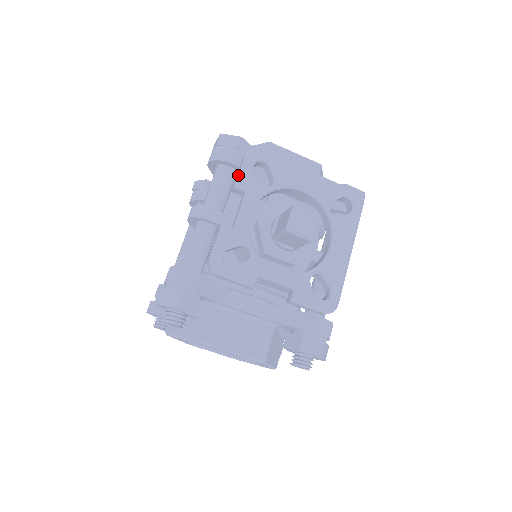
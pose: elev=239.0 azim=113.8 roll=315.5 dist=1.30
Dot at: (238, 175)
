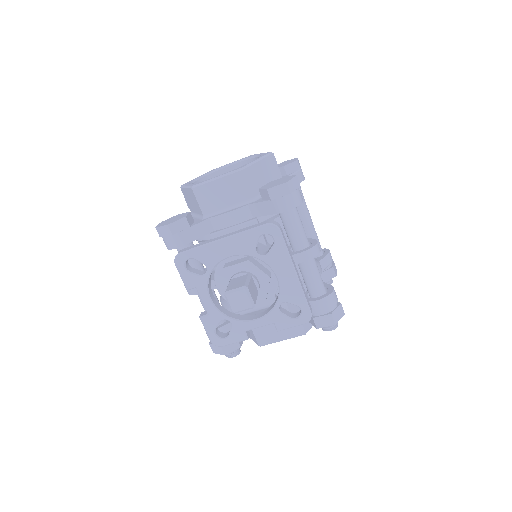
Dot at: occluded
